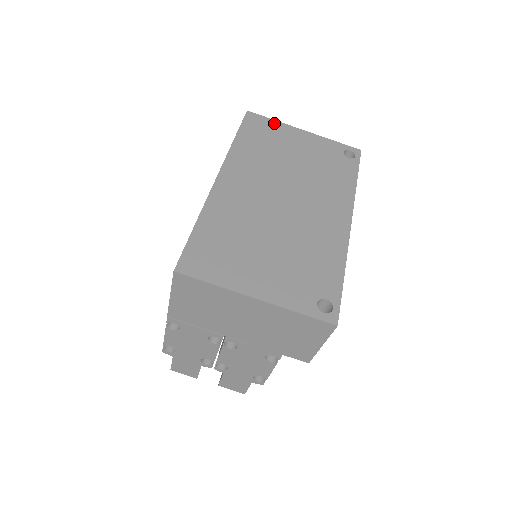
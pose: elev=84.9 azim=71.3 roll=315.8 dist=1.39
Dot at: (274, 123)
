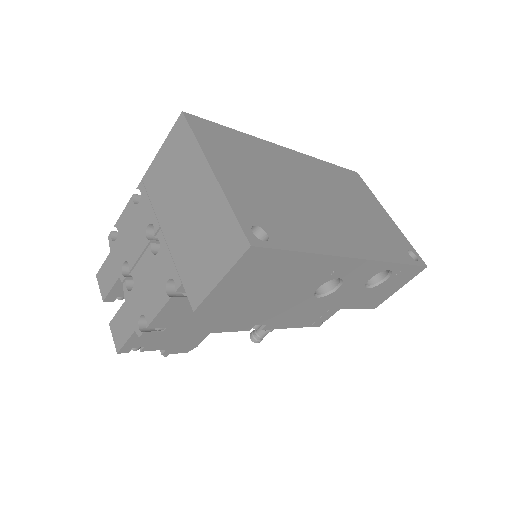
Dot at: (370, 192)
